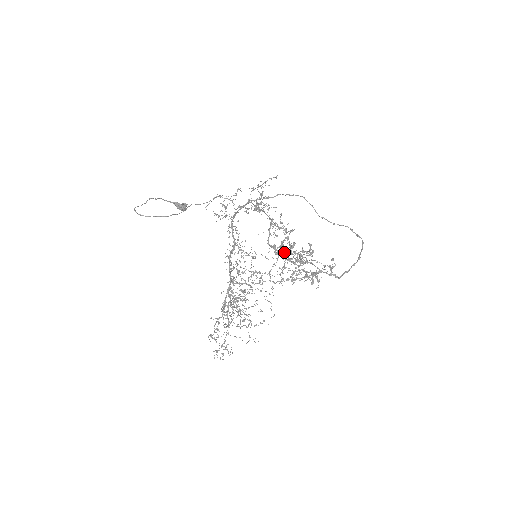
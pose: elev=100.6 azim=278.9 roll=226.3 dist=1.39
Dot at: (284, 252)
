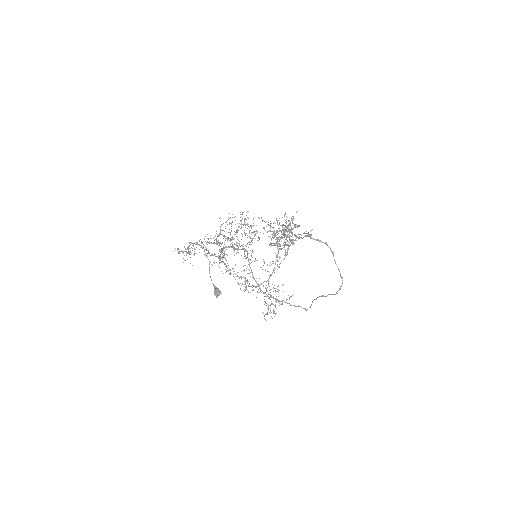
Dot at: (278, 244)
